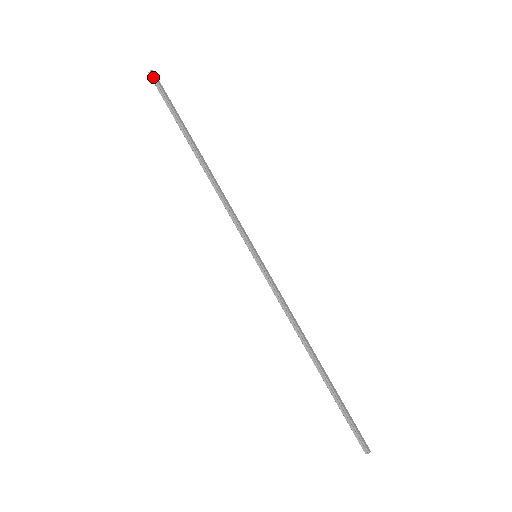
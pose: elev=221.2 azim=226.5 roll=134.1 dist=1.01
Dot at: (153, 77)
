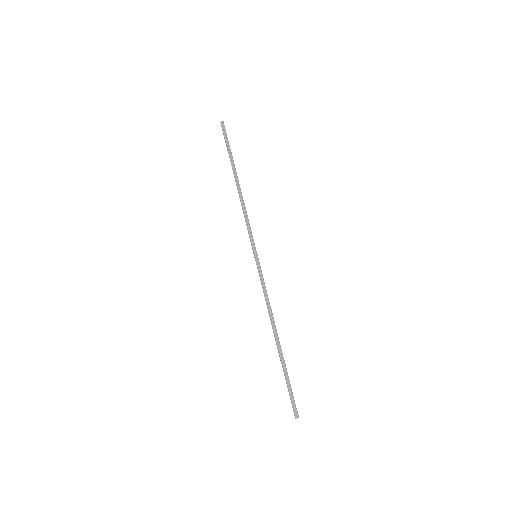
Dot at: (222, 126)
